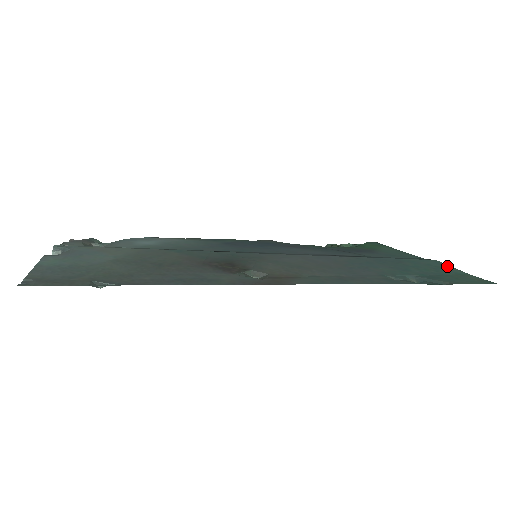
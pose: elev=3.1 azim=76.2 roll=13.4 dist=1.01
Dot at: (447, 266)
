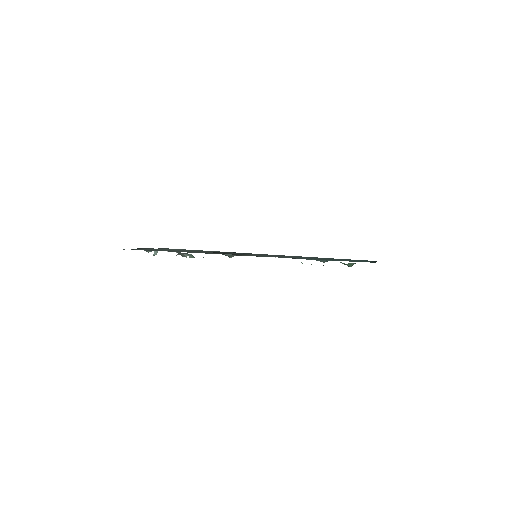
Dot at: (373, 261)
